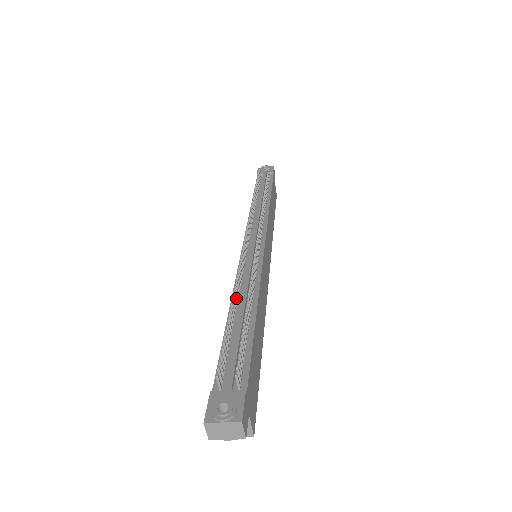
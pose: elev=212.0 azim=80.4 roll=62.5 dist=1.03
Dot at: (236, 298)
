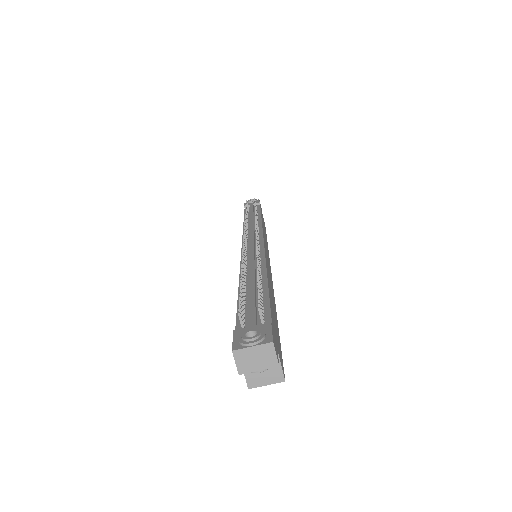
Dot at: (244, 272)
